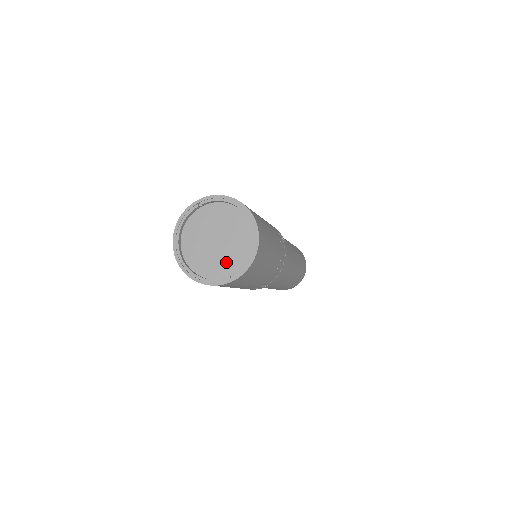
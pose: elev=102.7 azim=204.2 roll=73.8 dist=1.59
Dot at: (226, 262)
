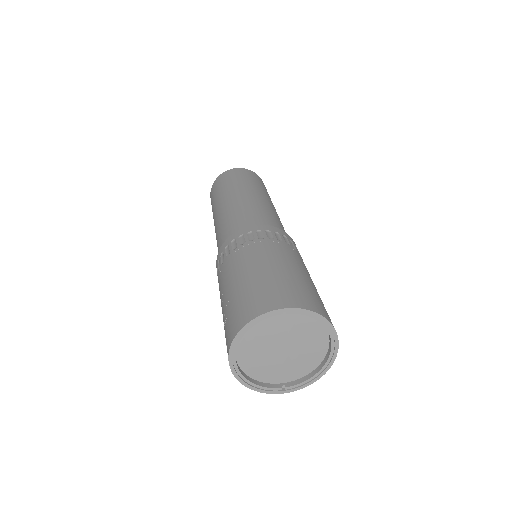
Dot at: (283, 371)
